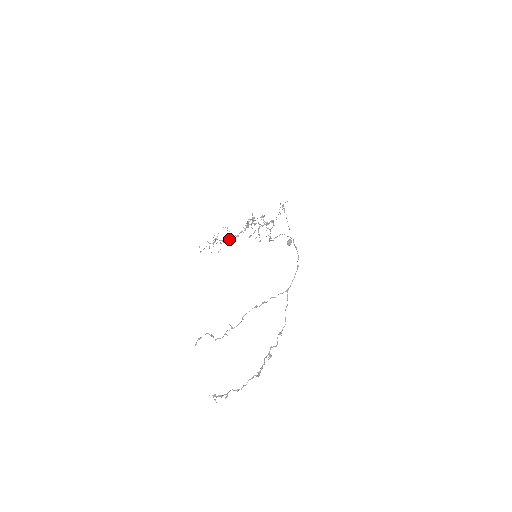
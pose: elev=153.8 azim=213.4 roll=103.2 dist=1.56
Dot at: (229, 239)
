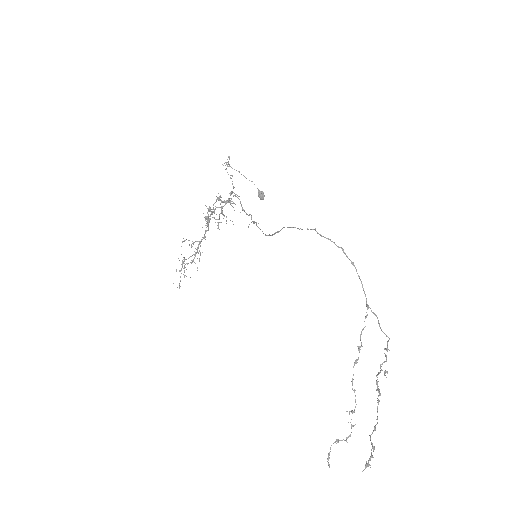
Dot at: occluded
